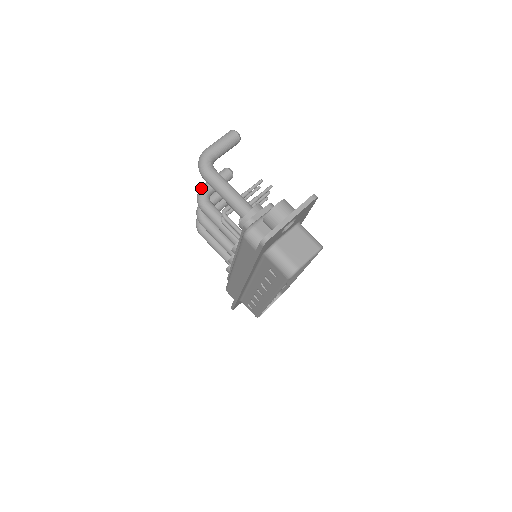
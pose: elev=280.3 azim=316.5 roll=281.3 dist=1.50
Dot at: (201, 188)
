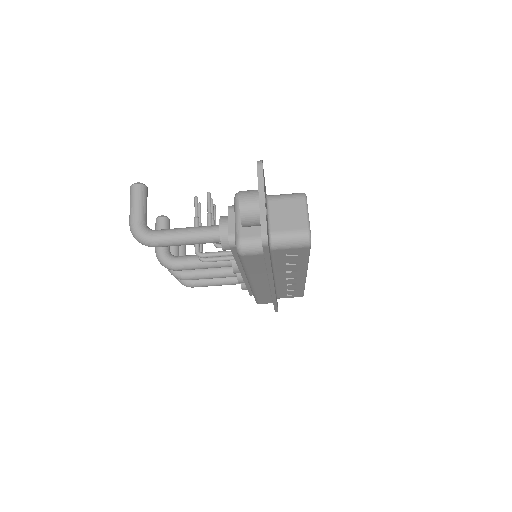
Dot at: (157, 255)
